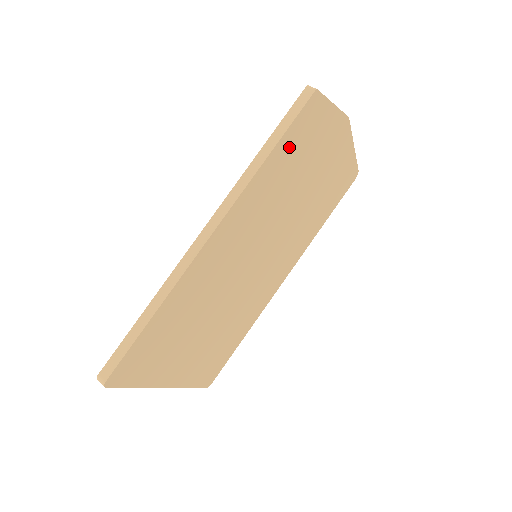
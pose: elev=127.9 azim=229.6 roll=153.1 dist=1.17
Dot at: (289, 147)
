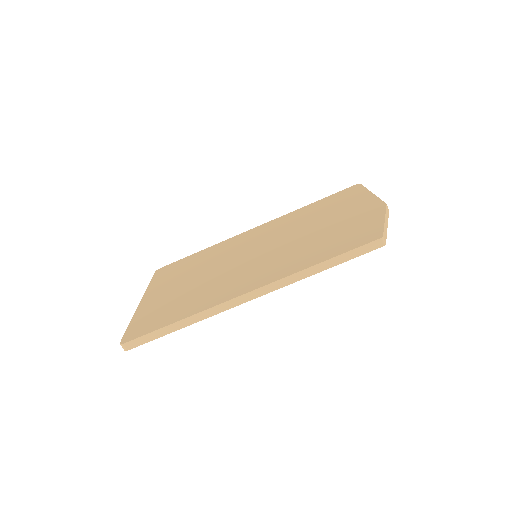
Dot at: occluded
